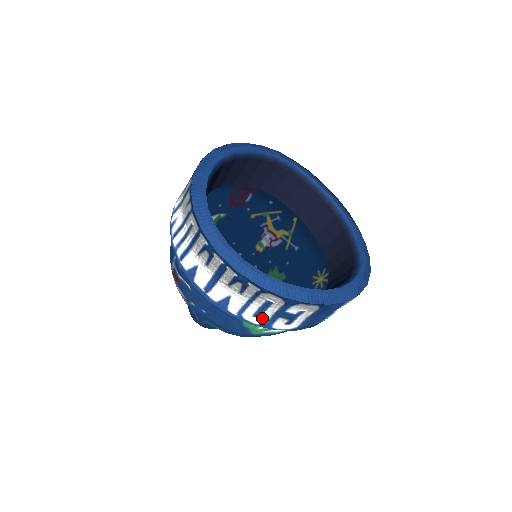
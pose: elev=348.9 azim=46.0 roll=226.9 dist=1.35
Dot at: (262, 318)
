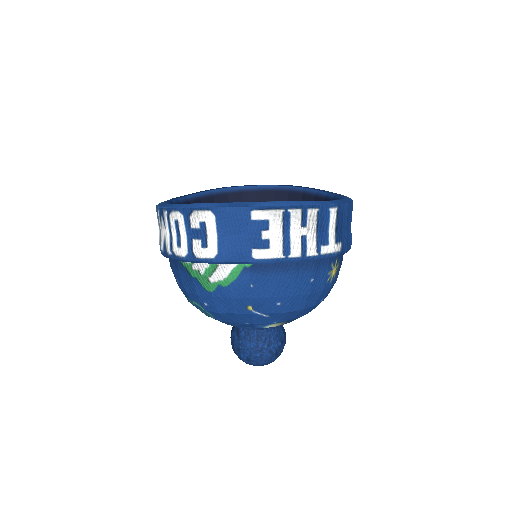
Dot at: (182, 246)
